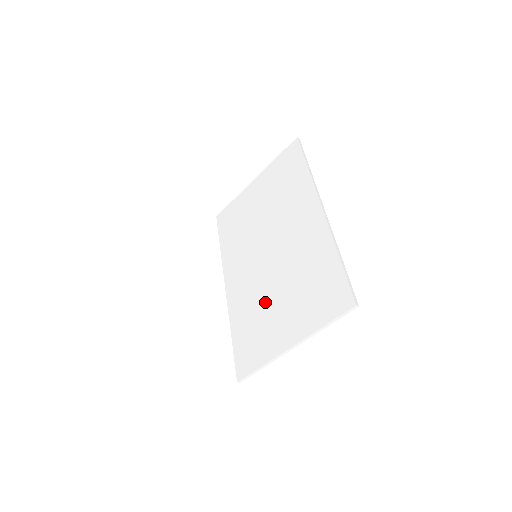
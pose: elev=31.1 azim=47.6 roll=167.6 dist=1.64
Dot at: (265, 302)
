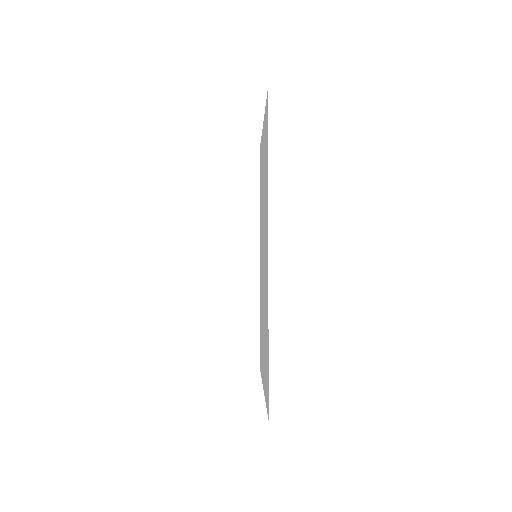
Dot at: (262, 317)
